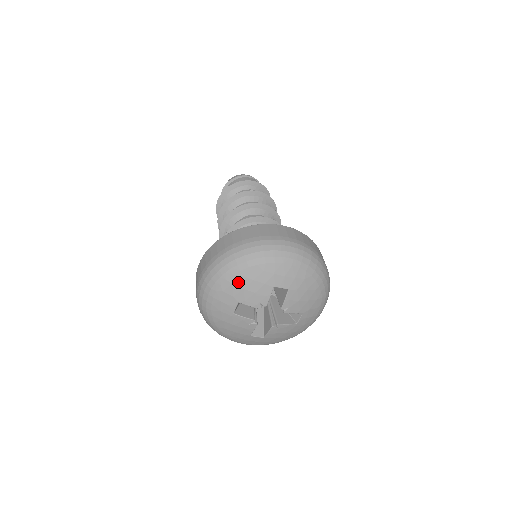
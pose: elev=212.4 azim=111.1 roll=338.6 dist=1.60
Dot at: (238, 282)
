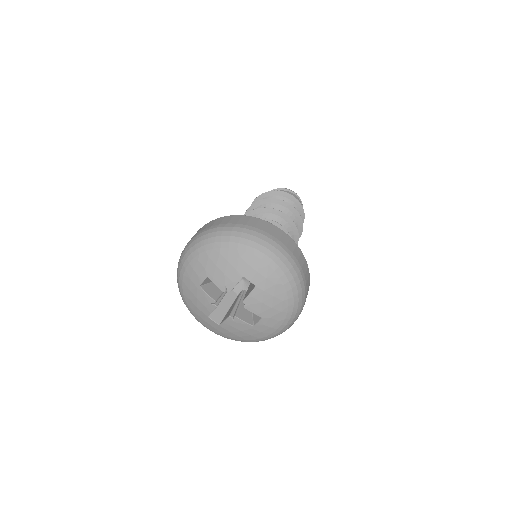
Dot at: (214, 257)
